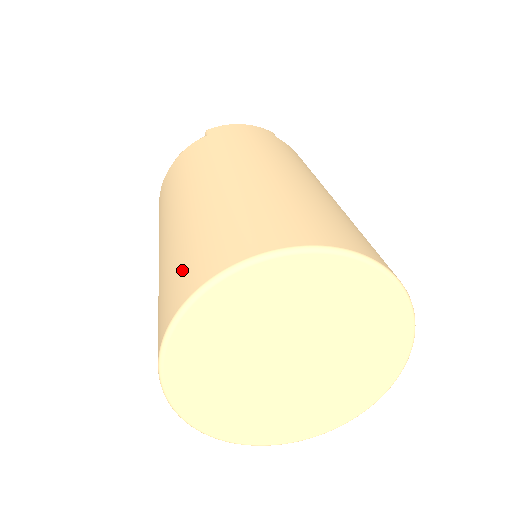
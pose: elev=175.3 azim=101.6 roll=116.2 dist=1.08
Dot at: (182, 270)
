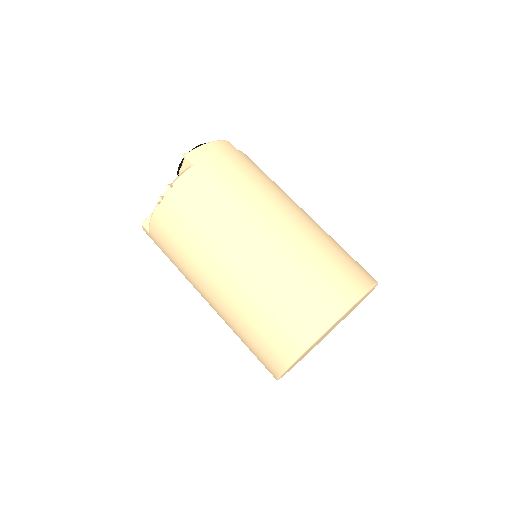
Dot at: (291, 318)
